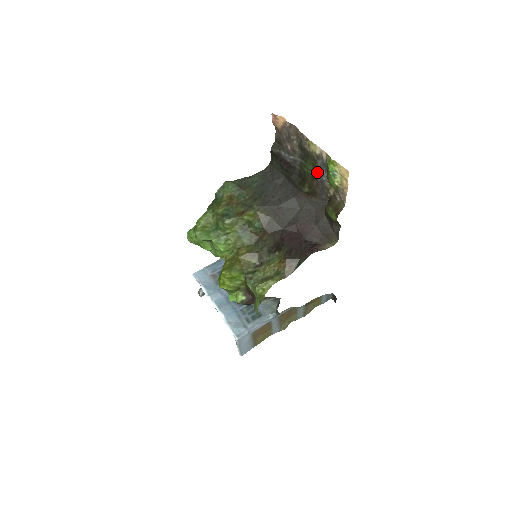
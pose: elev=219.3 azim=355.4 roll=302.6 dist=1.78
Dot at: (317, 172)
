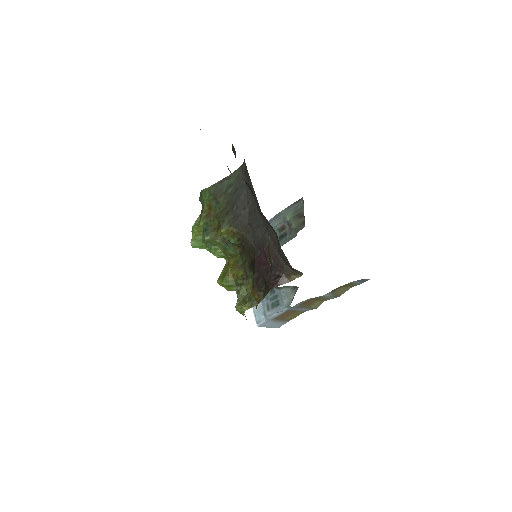
Dot at: occluded
